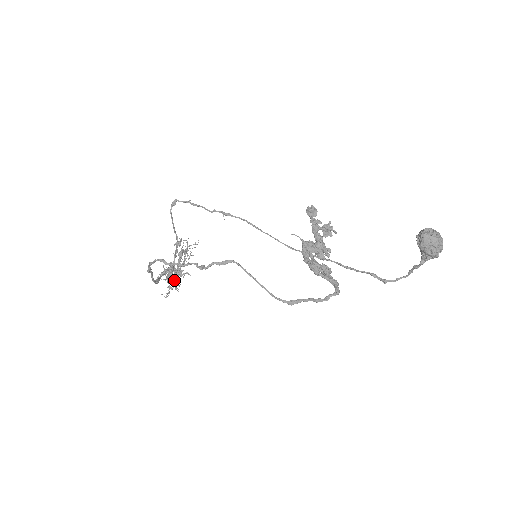
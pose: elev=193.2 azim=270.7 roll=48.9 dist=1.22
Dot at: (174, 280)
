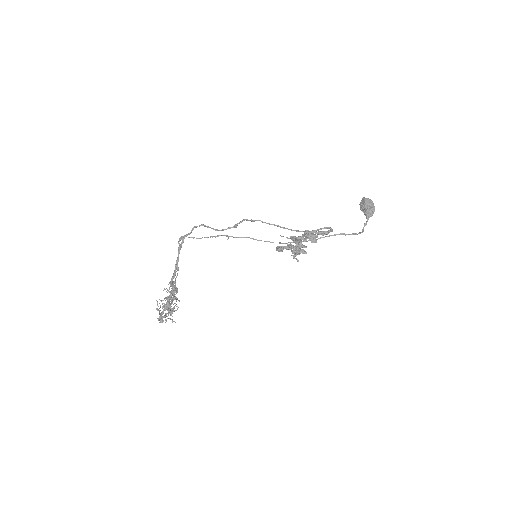
Dot at: (176, 297)
